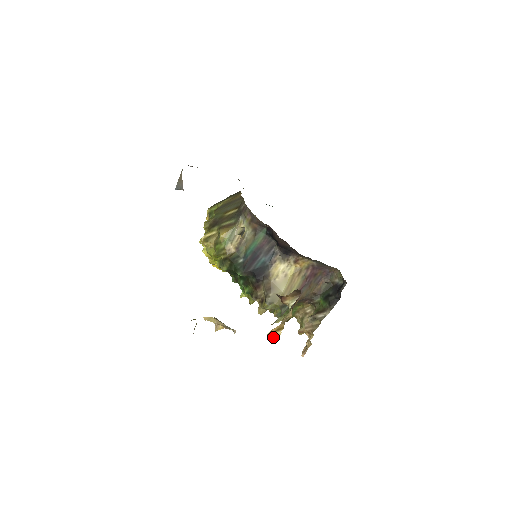
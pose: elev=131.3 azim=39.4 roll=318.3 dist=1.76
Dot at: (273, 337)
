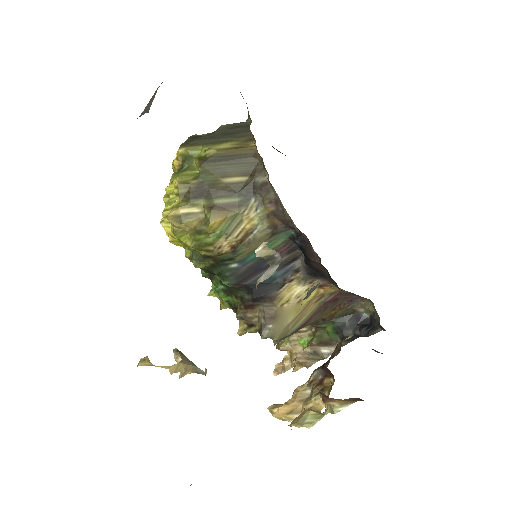
Dot at: (280, 418)
